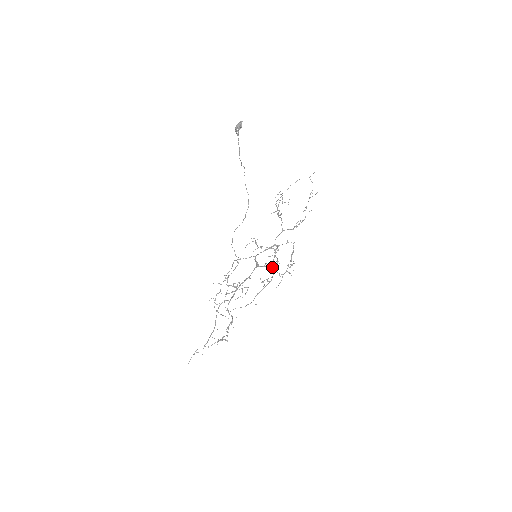
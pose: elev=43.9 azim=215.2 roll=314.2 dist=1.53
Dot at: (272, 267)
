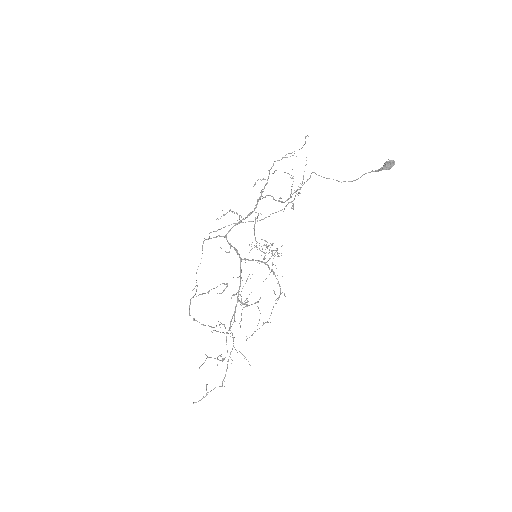
Dot at: occluded
